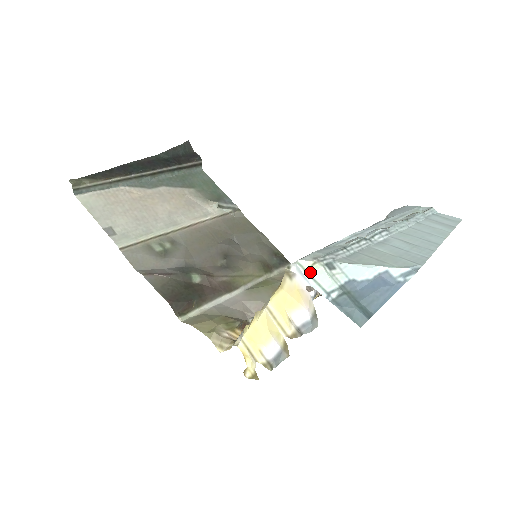
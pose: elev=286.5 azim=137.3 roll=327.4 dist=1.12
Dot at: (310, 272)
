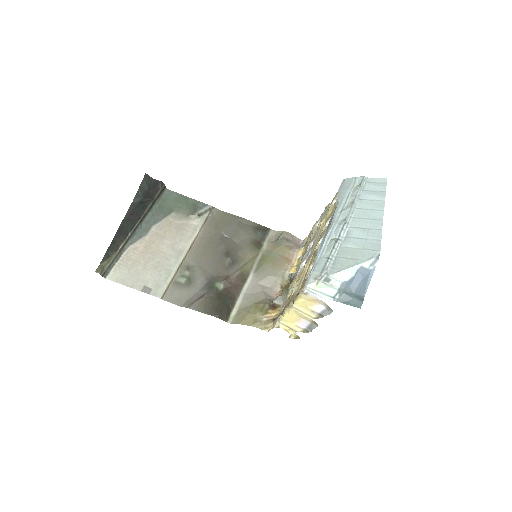
Dot at: (317, 289)
